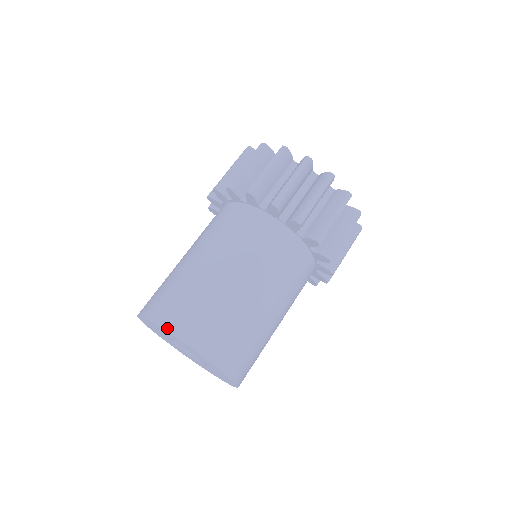
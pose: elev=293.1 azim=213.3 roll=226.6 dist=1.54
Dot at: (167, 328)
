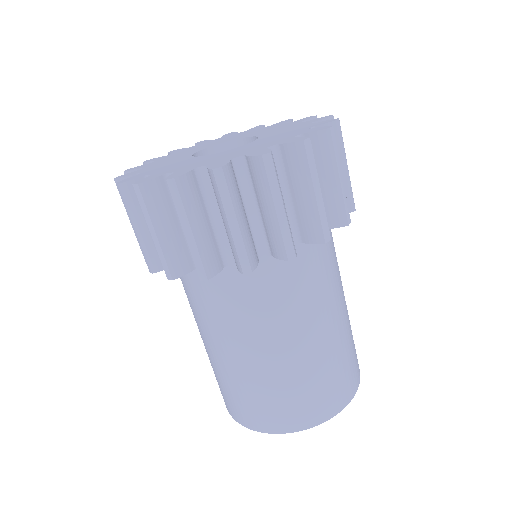
Dot at: (275, 432)
